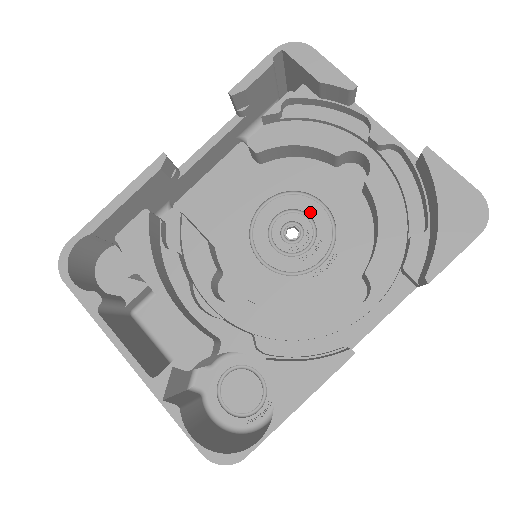
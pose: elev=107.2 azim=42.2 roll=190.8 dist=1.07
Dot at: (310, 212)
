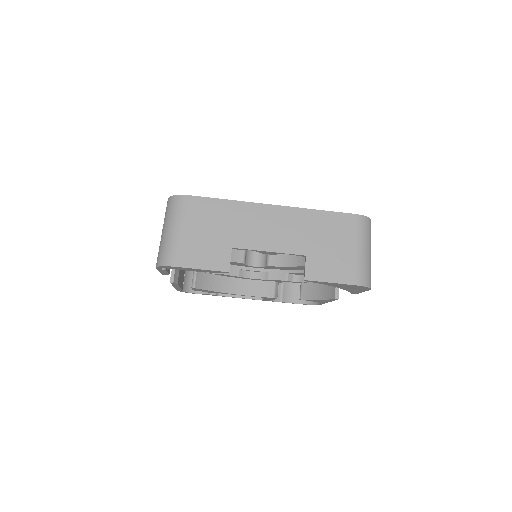
Dot at: occluded
